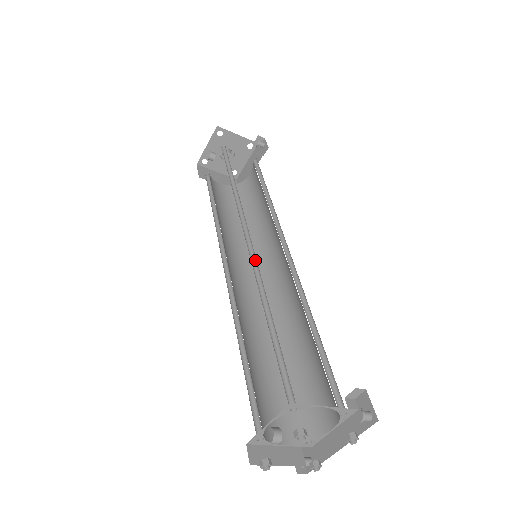
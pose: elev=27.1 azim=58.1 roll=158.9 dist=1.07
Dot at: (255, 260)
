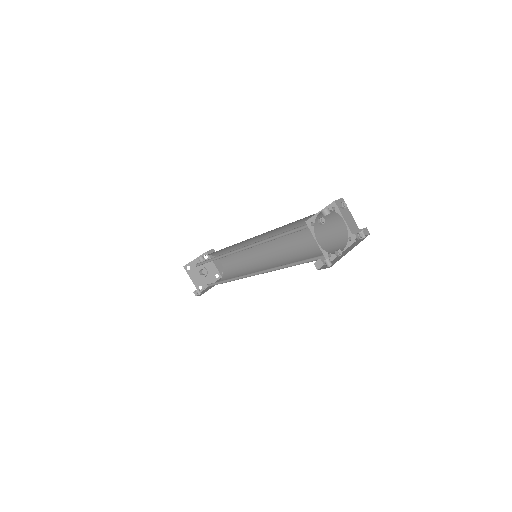
Dot at: (271, 234)
